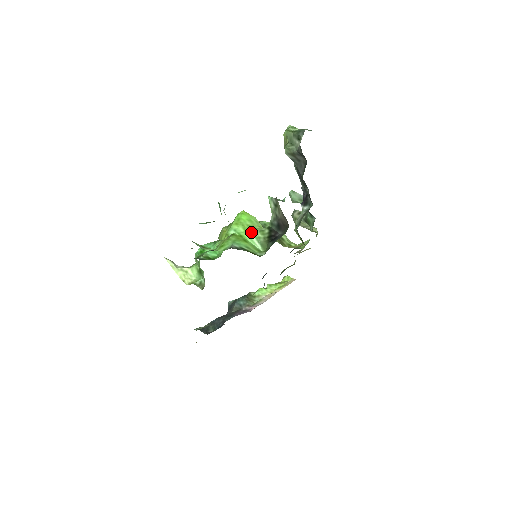
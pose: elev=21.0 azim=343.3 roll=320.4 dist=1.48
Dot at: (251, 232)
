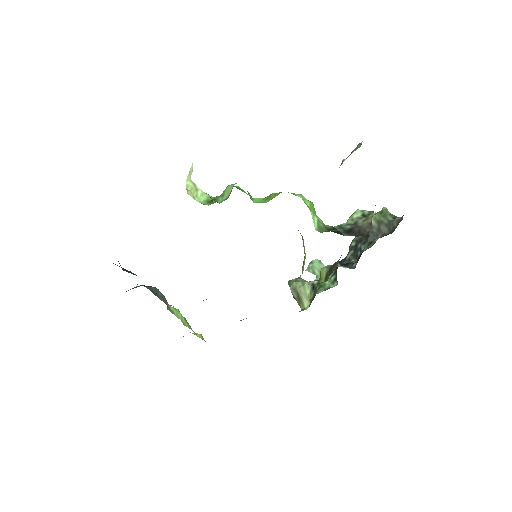
Dot at: occluded
